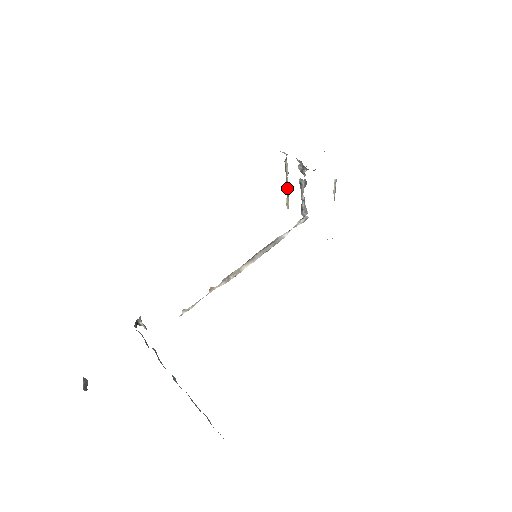
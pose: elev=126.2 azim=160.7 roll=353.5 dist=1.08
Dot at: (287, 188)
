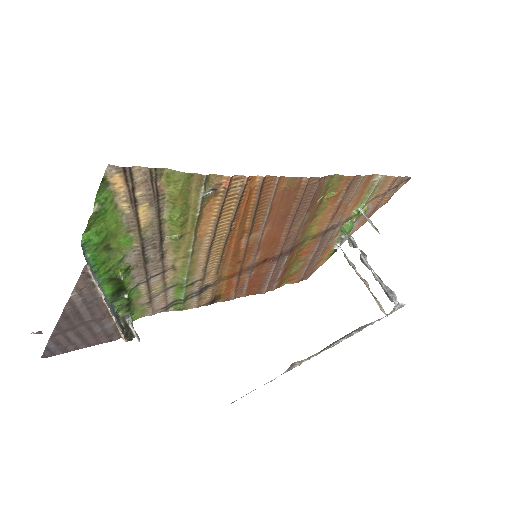
Dot at: (366, 286)
